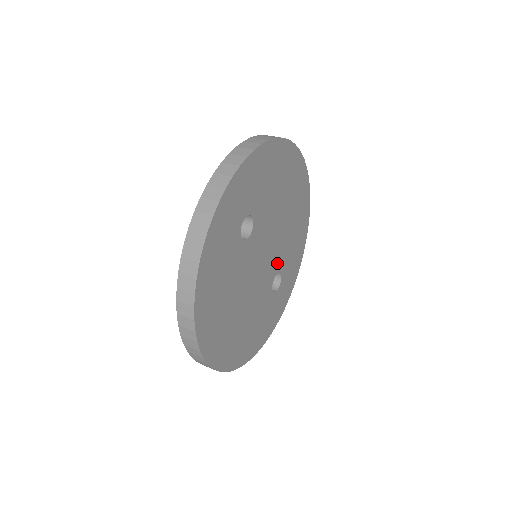
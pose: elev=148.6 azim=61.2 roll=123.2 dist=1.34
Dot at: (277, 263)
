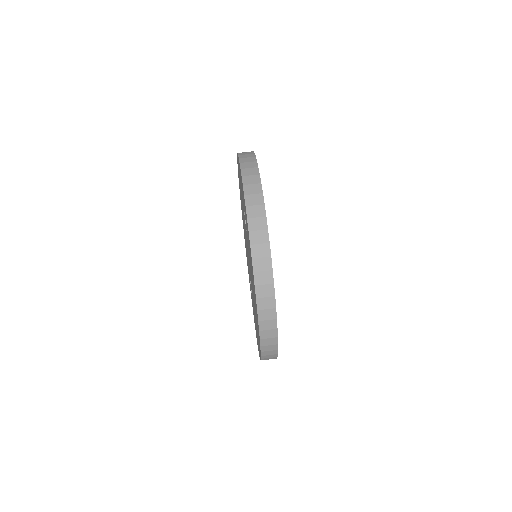
Dot at: occluded
